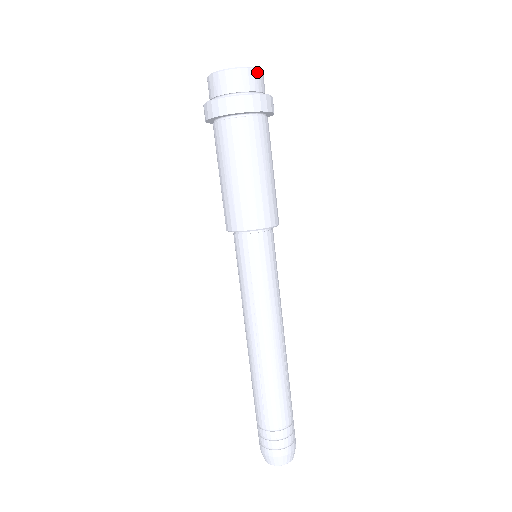
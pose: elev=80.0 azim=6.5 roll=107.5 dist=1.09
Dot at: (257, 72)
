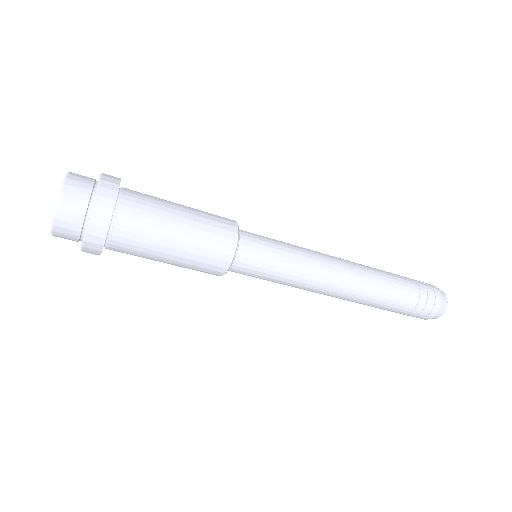
Dot at: (60, 214)
